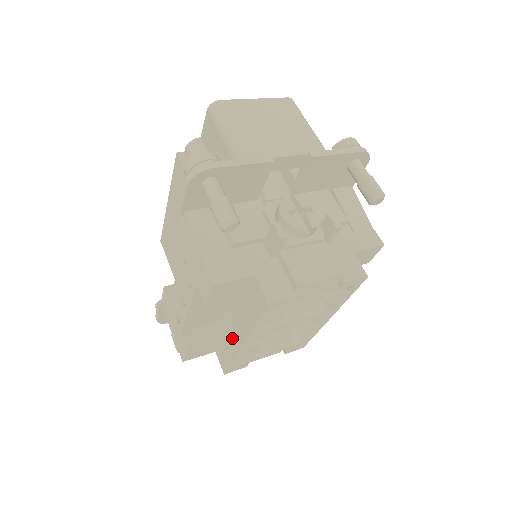
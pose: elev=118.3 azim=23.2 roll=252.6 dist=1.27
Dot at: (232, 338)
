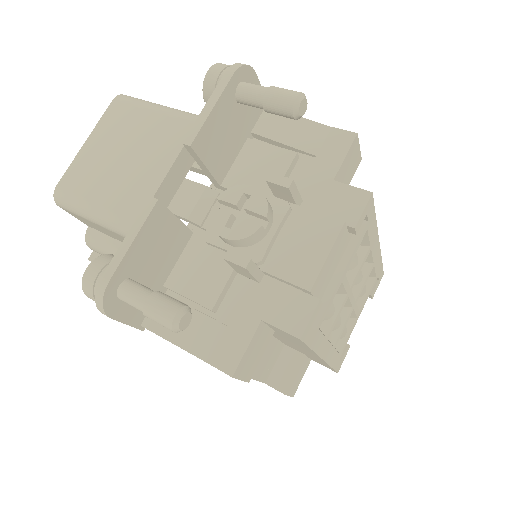
Dot at: occluded
